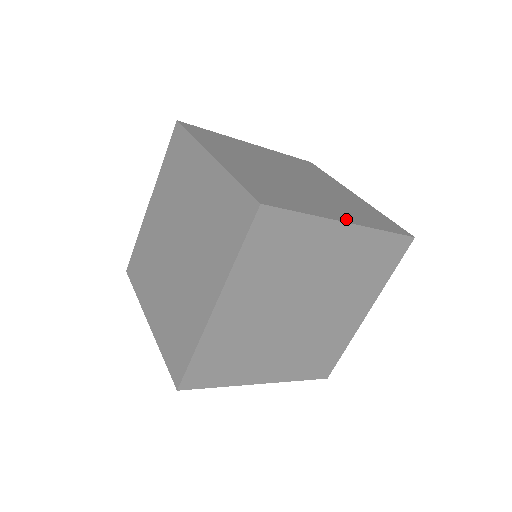
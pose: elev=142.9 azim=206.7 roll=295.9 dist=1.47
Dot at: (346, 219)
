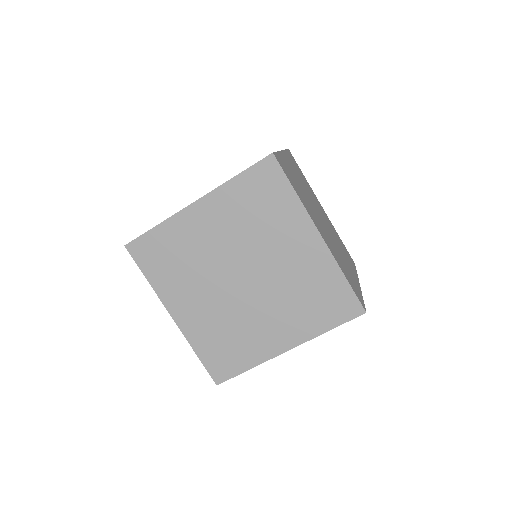
Dot at: occluded
